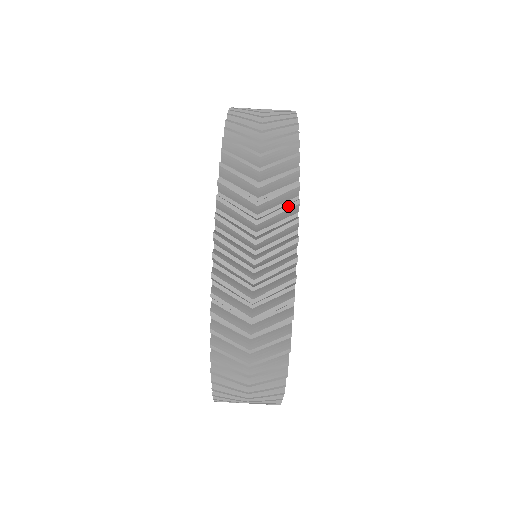
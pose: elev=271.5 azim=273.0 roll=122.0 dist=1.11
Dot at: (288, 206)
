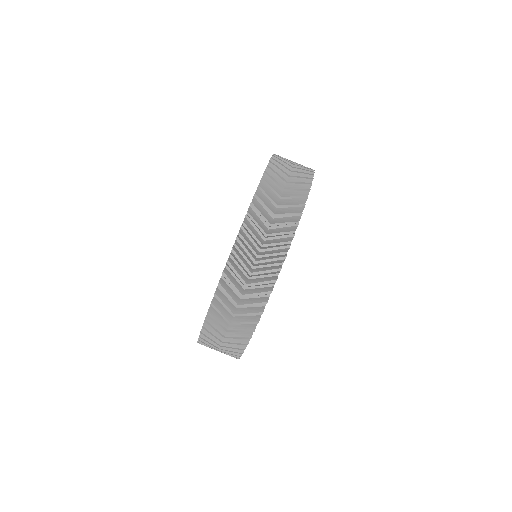
Dot at: (255, 313)
